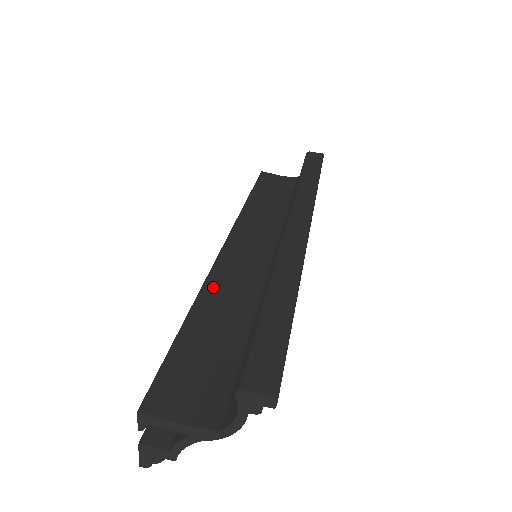
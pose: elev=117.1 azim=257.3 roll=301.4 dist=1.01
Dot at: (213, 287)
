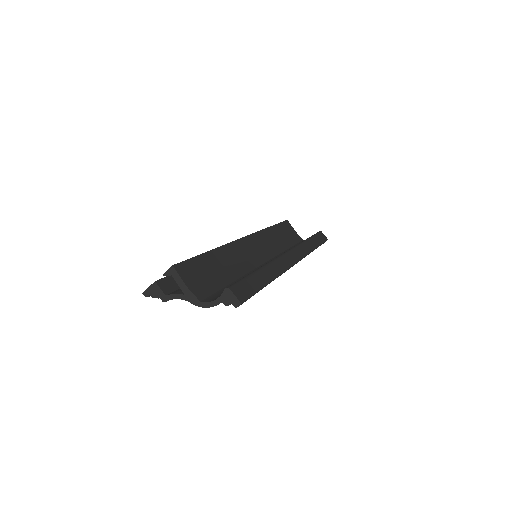
Dot at: (229, 250)
